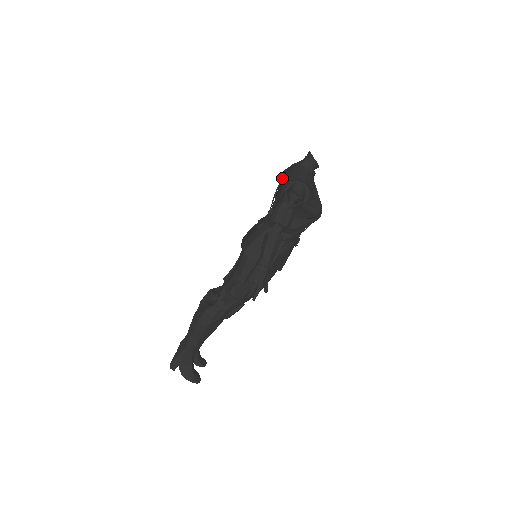
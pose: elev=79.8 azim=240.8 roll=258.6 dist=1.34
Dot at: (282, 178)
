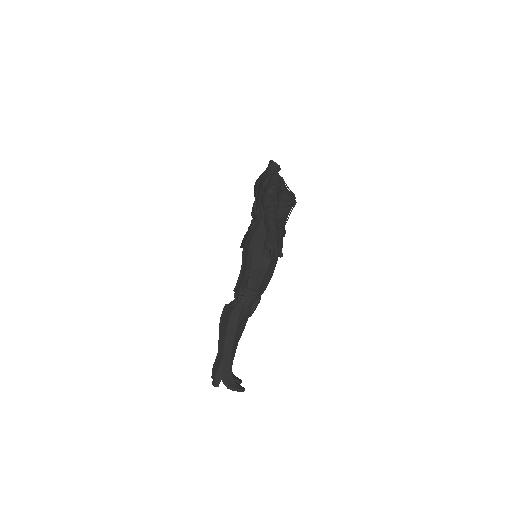
Dot at: (258, 182)
